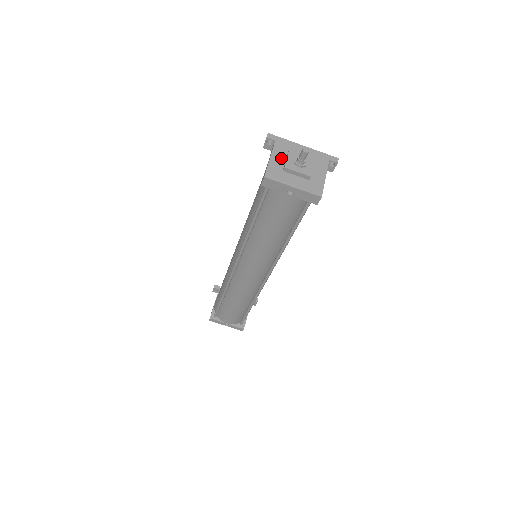
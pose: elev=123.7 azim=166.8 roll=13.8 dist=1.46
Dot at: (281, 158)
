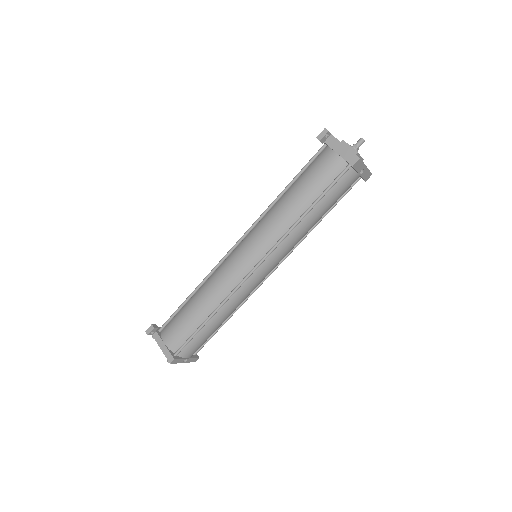
Dot at: occluded
